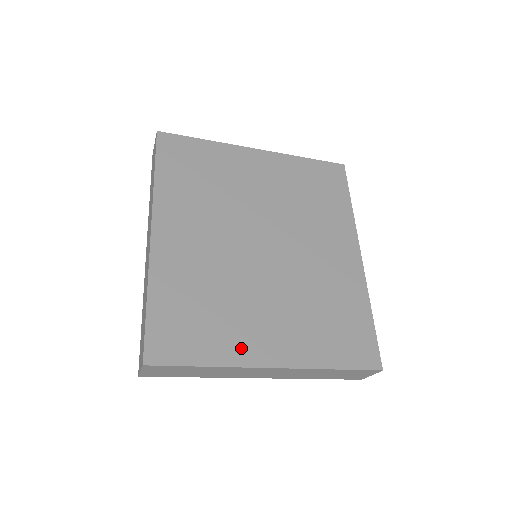
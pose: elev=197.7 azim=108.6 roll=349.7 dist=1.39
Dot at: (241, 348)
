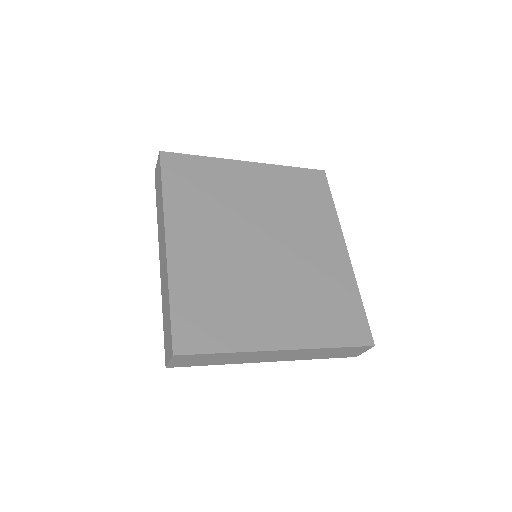
Dot at: (254, 335)
